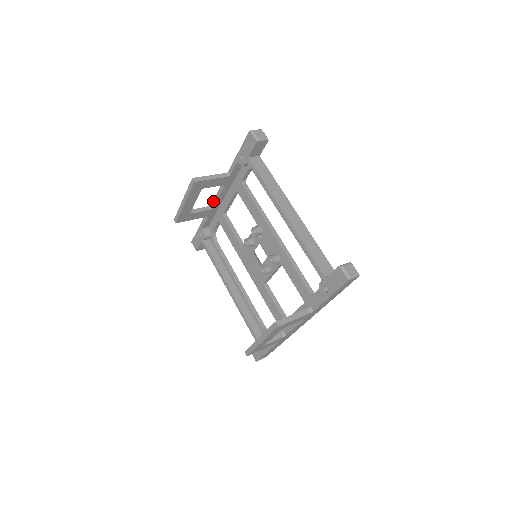
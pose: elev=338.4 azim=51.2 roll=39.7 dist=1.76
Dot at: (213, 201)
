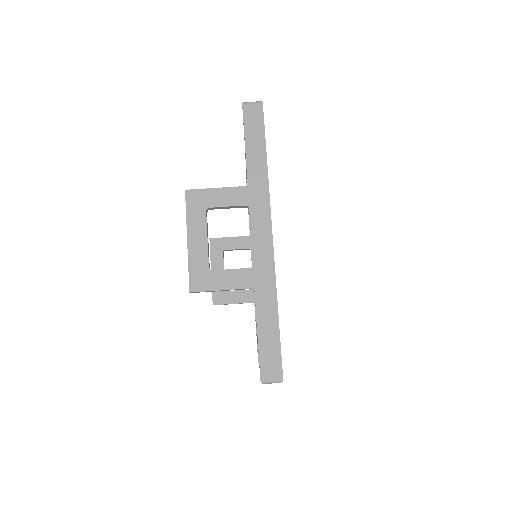
Dot at: occluded
